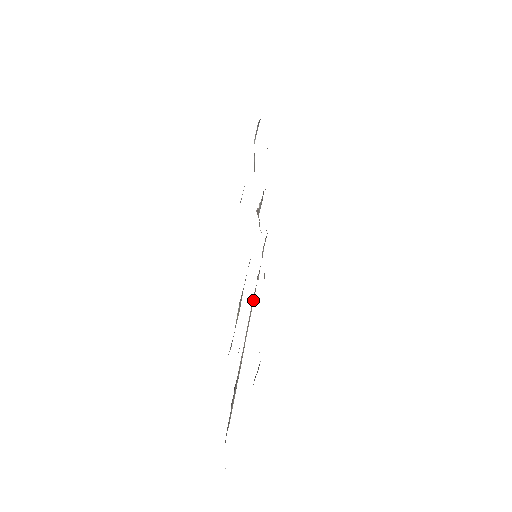
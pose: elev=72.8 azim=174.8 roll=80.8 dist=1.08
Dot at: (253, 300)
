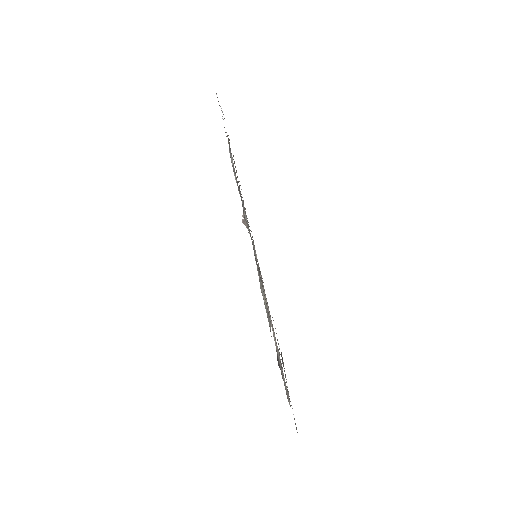
Dot at: (264, 293)
